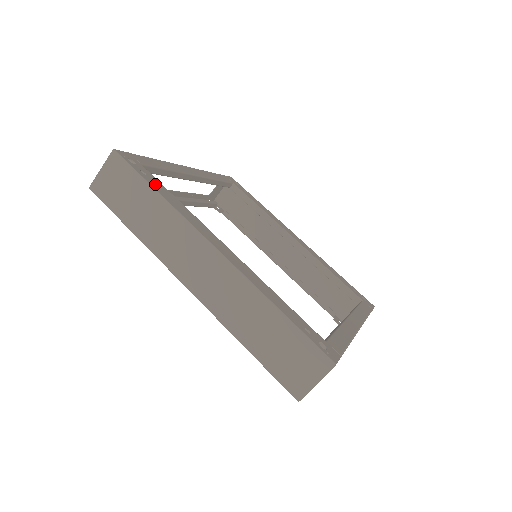
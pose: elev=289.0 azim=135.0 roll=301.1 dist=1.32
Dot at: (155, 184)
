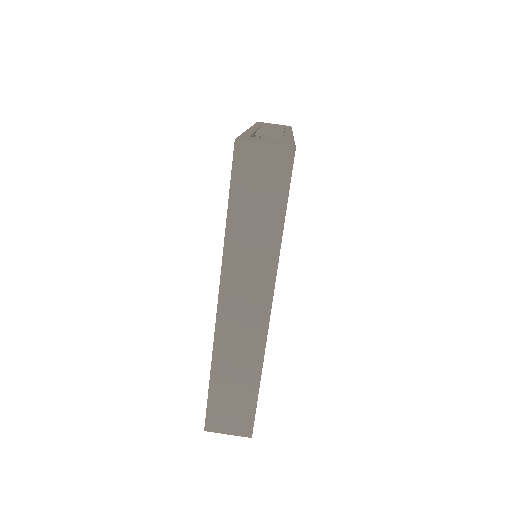
Dot at: occluded
